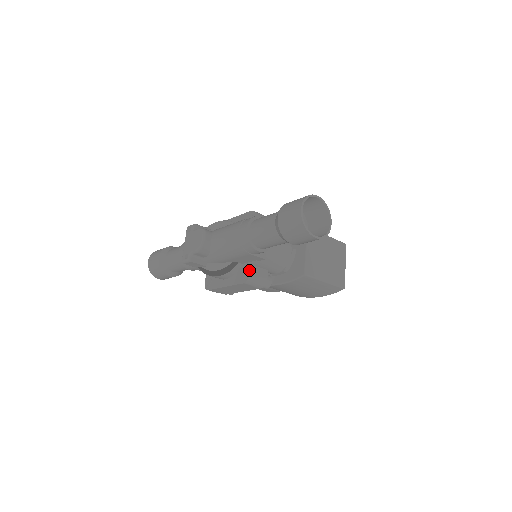
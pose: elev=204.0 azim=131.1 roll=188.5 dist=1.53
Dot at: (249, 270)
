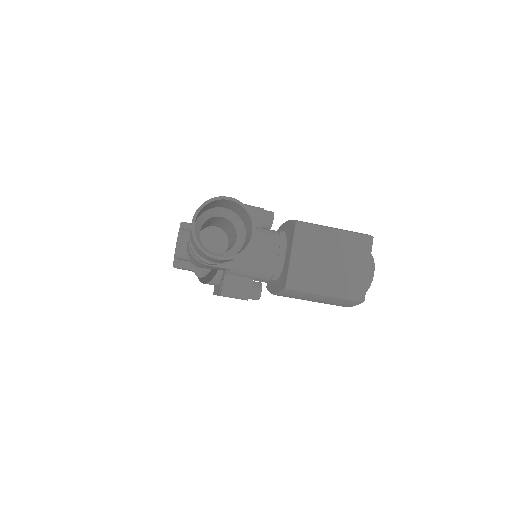
Dot at: (223, 281)
